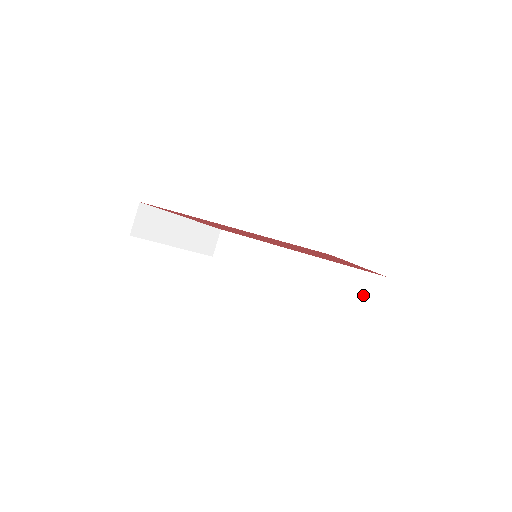
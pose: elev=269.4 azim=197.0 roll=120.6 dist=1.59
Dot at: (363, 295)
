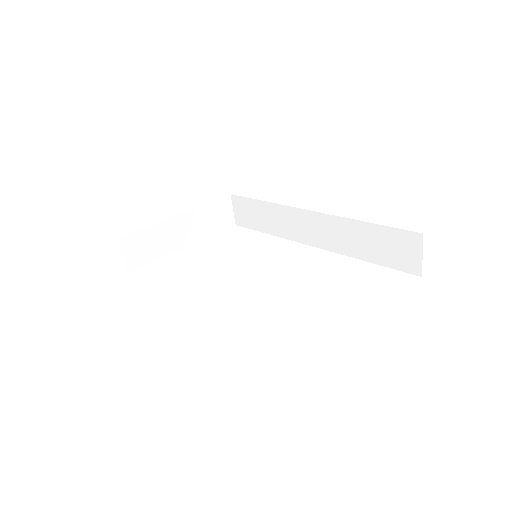
Dot at: (400, 258)
